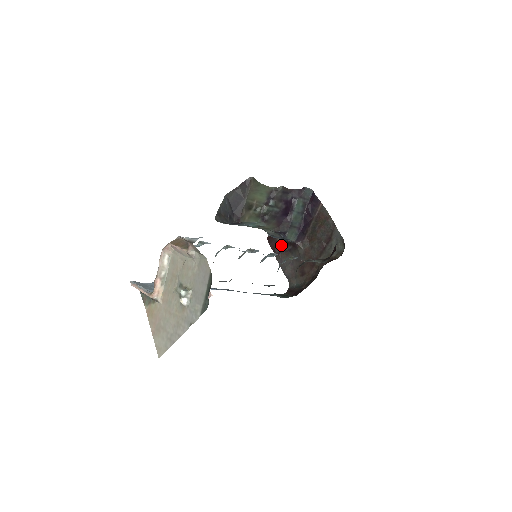
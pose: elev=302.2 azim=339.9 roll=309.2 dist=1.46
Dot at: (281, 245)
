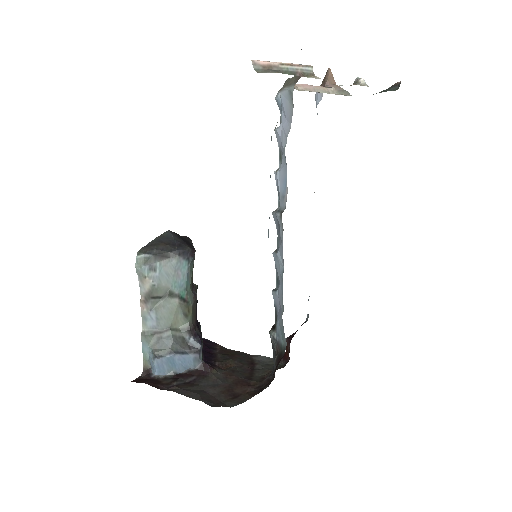
Dot at: (171, 380)
